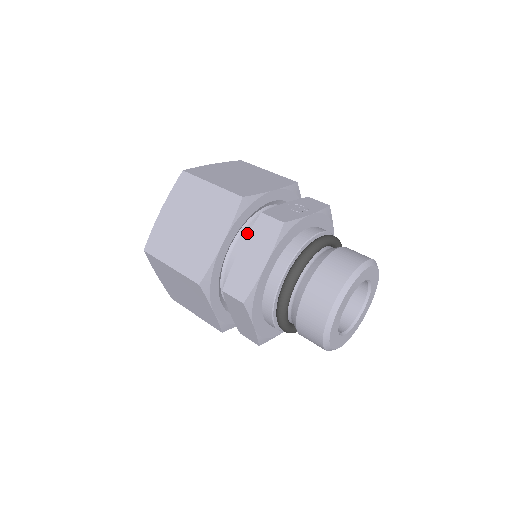
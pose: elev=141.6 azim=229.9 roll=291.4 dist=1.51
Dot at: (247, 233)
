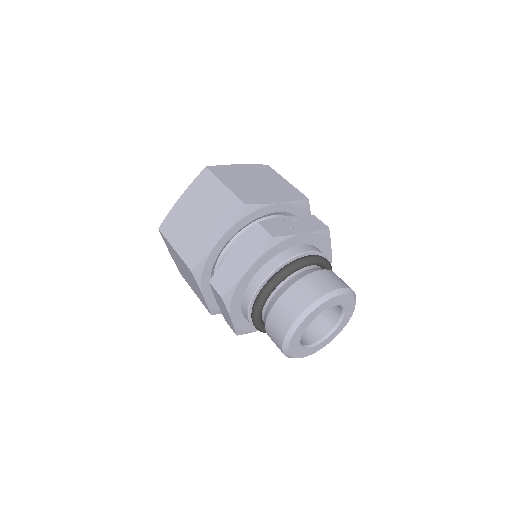
Dot at: occluded
